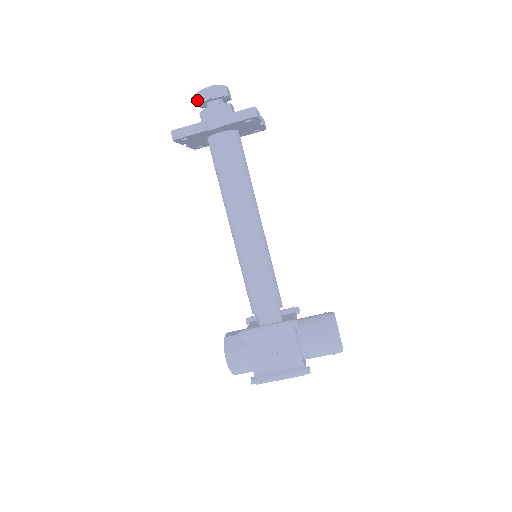
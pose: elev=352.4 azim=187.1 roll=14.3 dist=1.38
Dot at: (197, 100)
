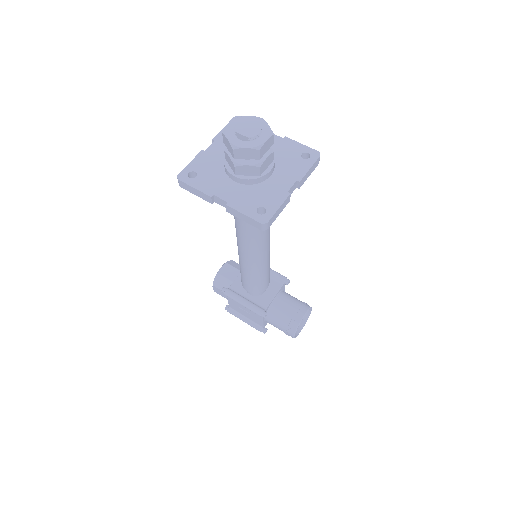
Dot at: (223, 139)
